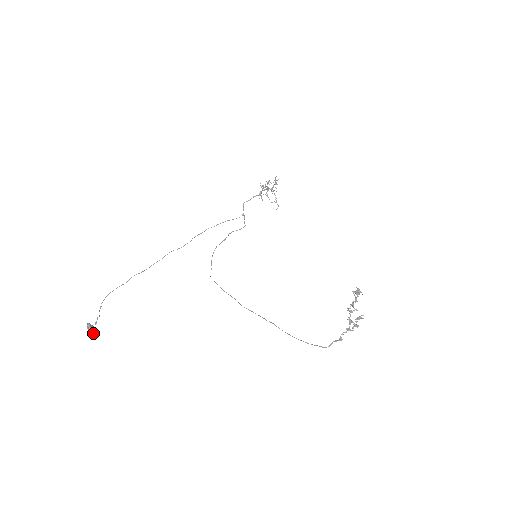
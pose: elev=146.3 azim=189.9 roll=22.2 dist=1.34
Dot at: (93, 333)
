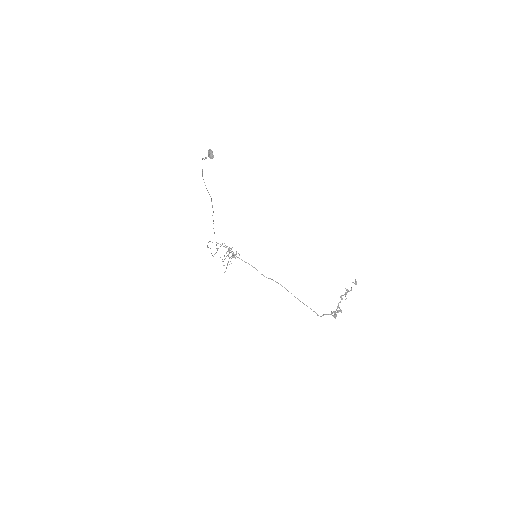
Dot at: occluded
